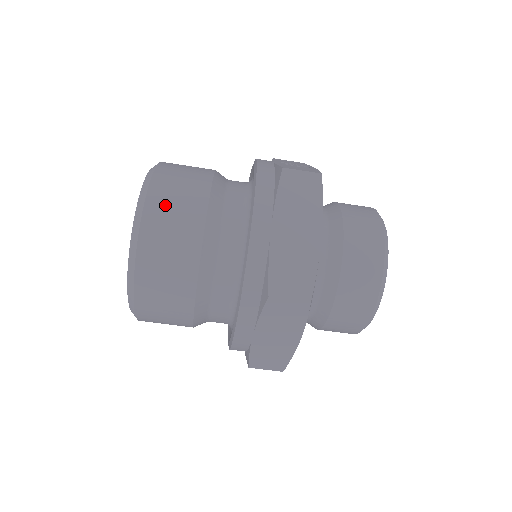
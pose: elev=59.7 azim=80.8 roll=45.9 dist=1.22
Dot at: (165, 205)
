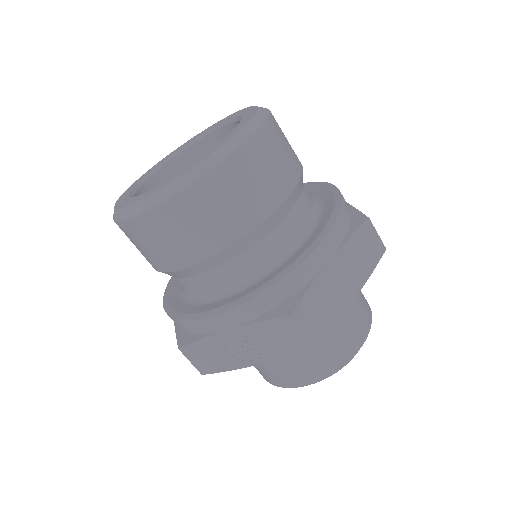
Dot at: occluded
